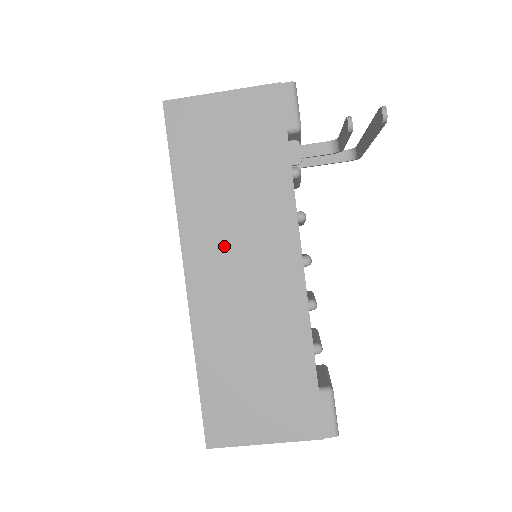
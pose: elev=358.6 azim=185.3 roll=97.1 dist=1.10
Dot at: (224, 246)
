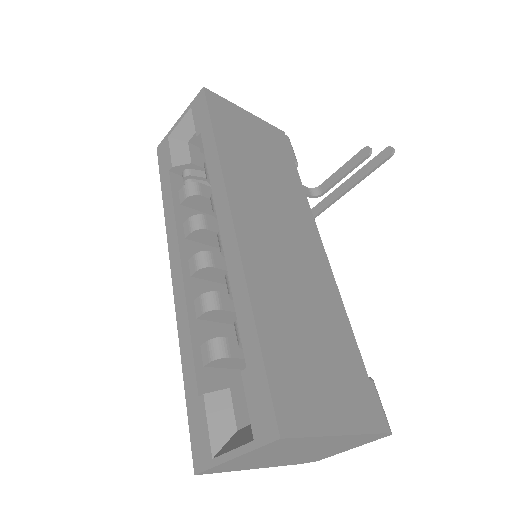
Dot at: (265, 210)
